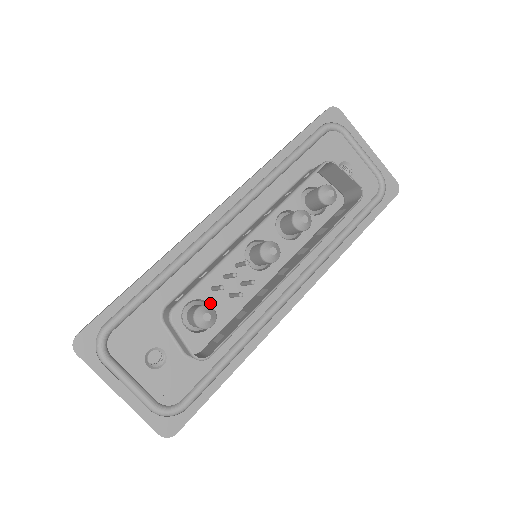
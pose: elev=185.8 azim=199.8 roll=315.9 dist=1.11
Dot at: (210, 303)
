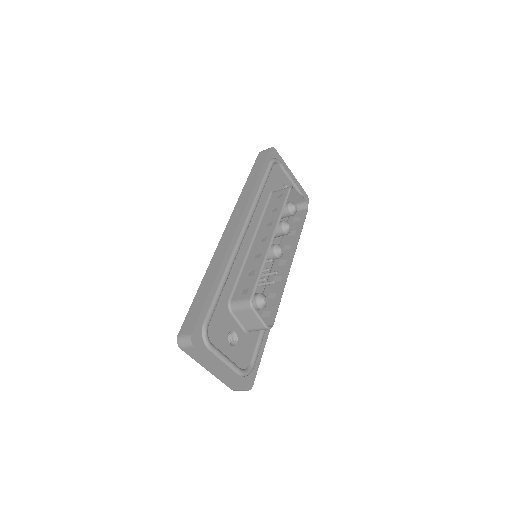
Dot at: occluded
